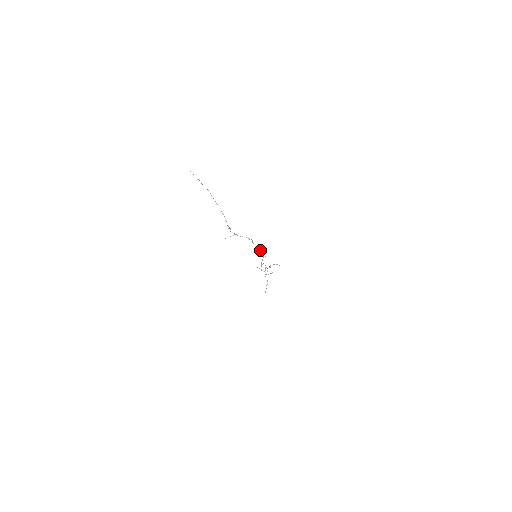
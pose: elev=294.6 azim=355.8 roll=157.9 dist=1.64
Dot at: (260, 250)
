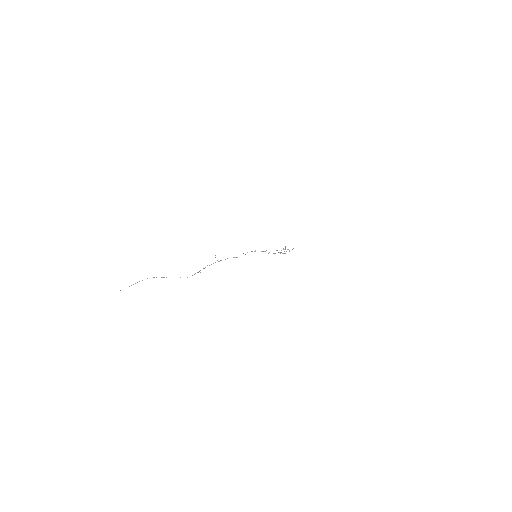
Dot at: (261, 251)
